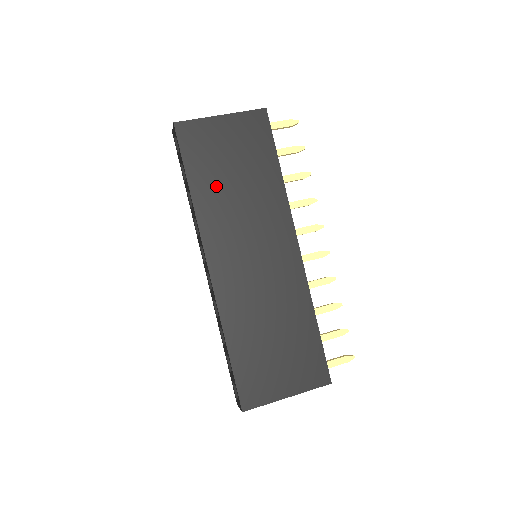
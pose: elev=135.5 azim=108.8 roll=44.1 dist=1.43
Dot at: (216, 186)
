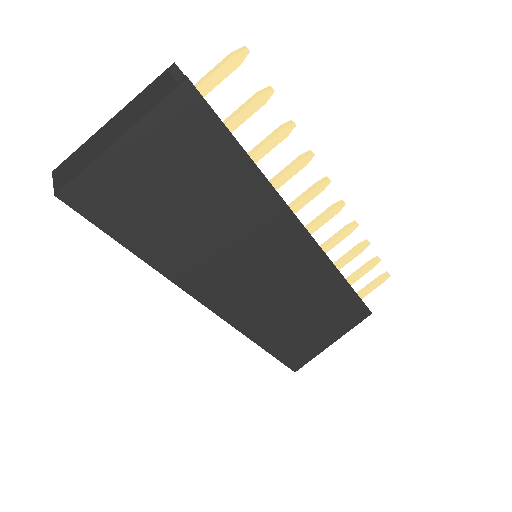
Dot at: (172, 234)
